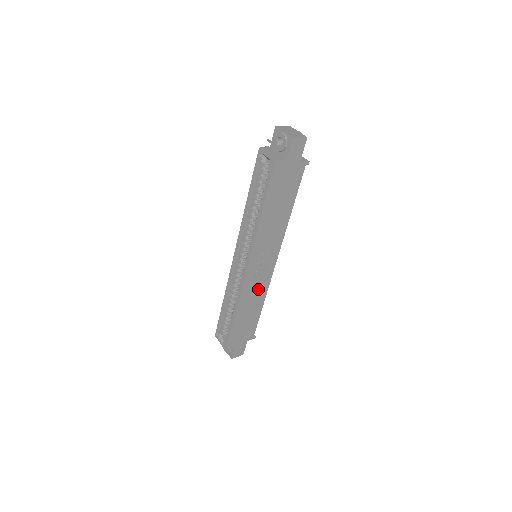
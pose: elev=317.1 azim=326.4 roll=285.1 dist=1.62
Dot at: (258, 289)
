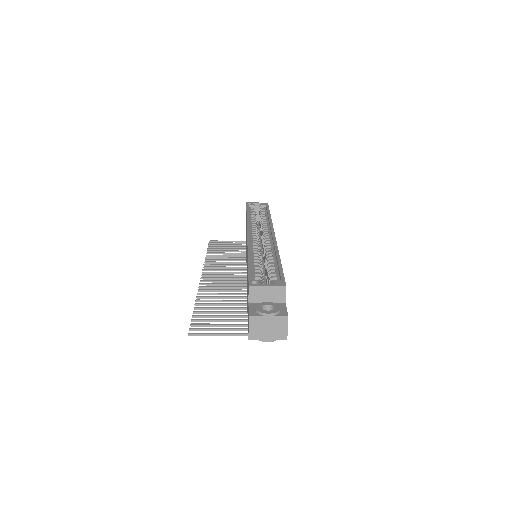
Dot at: occluded
